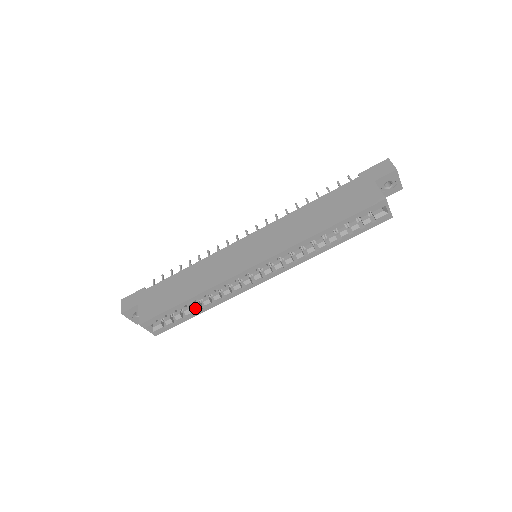
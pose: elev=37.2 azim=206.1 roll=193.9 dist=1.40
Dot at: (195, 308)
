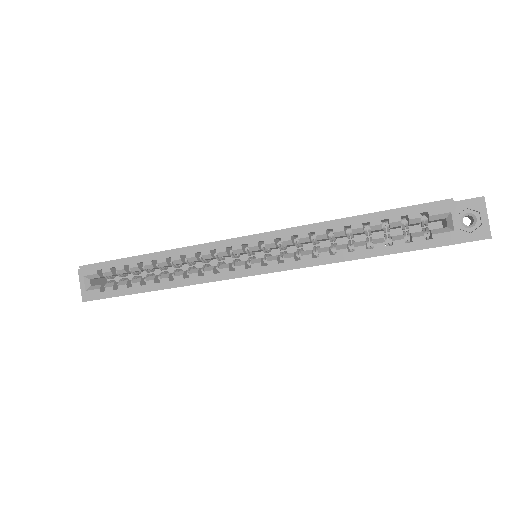
Dot at: (148, 278)
